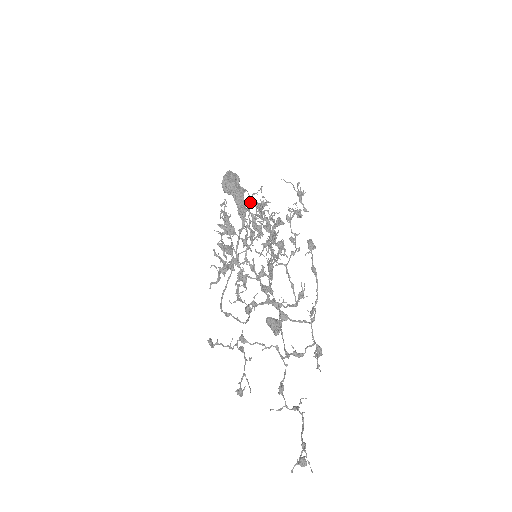
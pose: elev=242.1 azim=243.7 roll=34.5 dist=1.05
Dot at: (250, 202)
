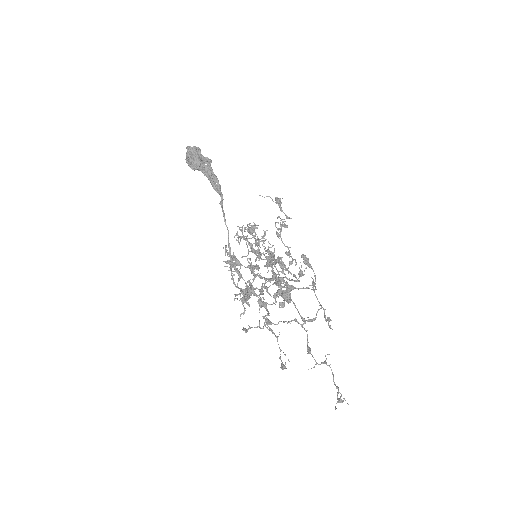
Dot at: (244, 237)
